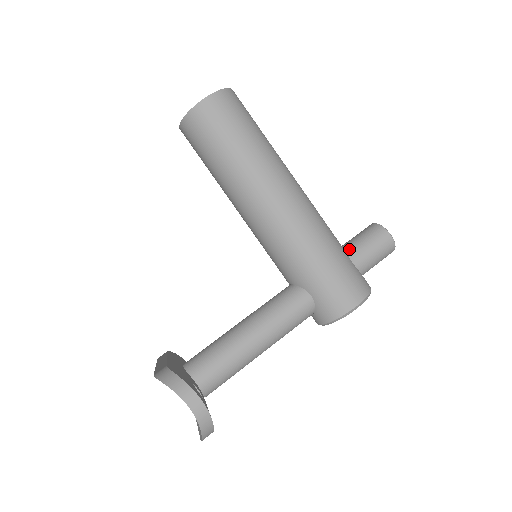
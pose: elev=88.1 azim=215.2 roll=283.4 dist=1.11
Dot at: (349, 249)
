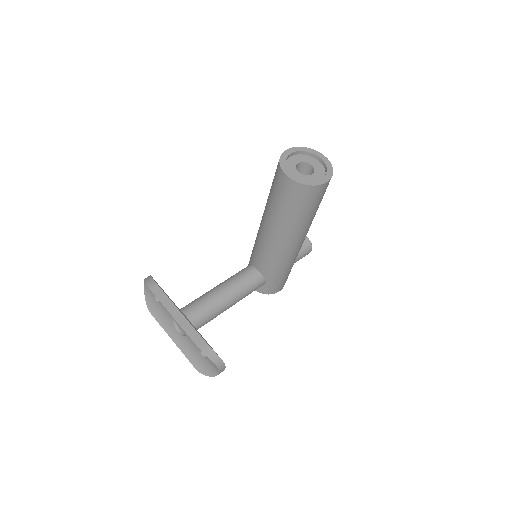
Dot at: occluded
